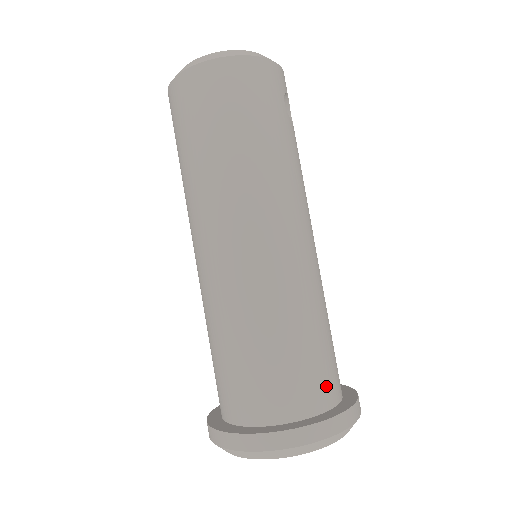
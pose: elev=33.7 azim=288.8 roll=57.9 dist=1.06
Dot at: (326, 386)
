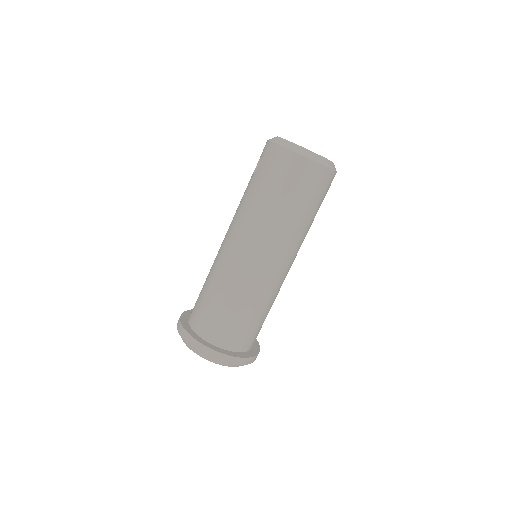
Dot at: (255, 339)
